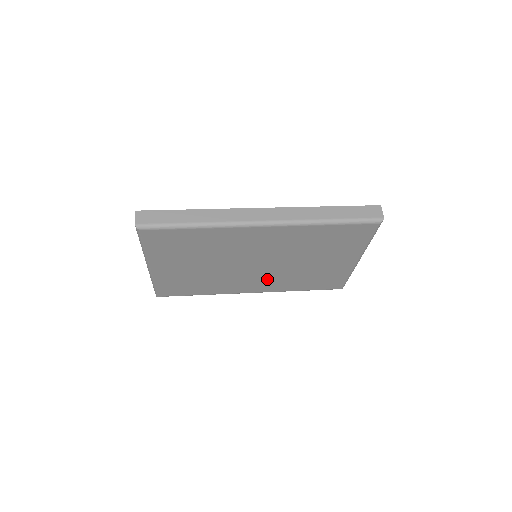
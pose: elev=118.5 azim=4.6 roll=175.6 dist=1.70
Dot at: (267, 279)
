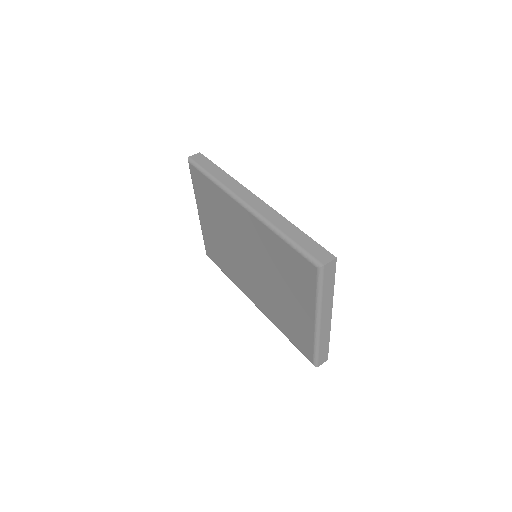
Dot at: (259, 290)
